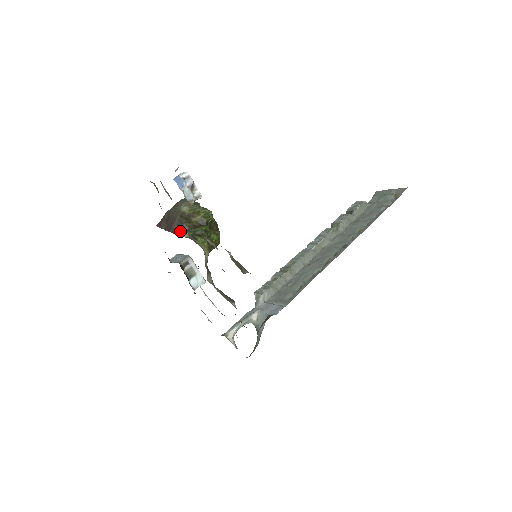
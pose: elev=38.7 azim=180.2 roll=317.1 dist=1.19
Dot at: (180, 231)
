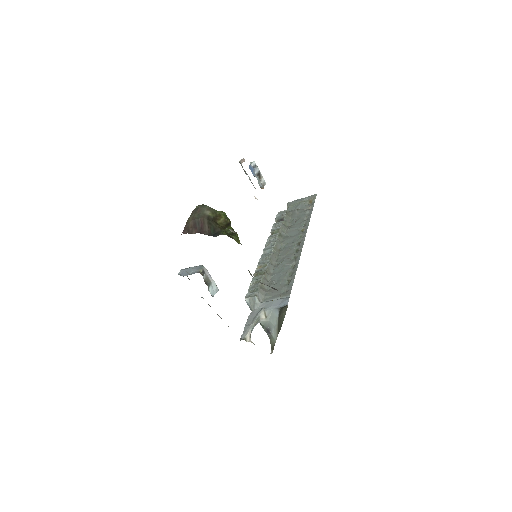
Dot at: (226, 228)
